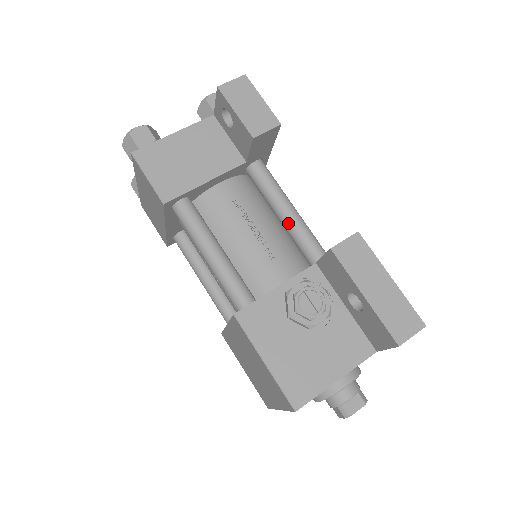
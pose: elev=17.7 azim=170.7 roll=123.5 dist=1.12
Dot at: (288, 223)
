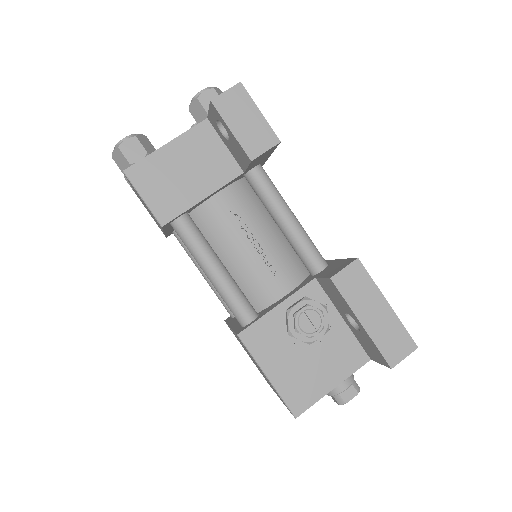
Dot at: (288, 233)
